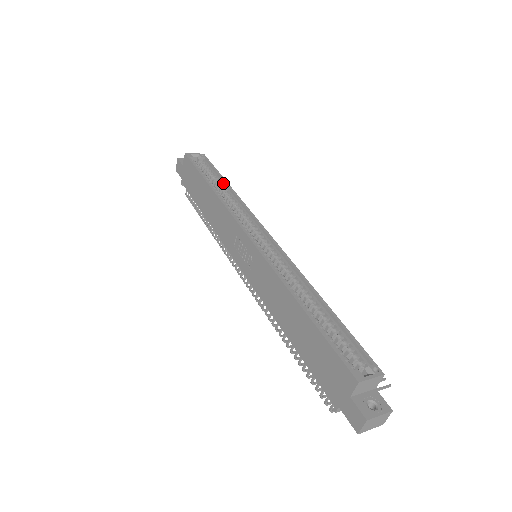
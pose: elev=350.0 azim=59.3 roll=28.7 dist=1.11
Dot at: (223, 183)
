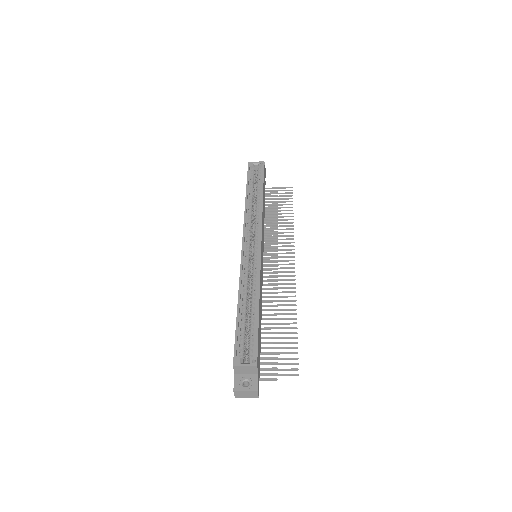
Dot at: (261, 191)
